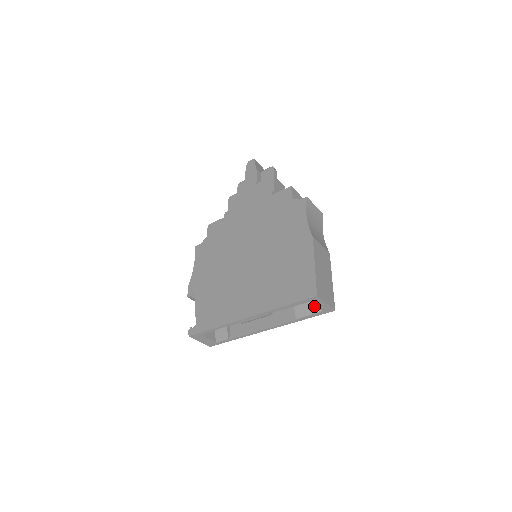
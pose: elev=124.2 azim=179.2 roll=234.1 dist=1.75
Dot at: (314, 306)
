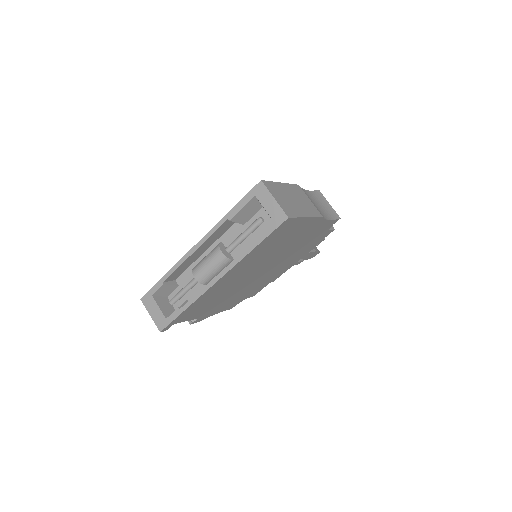
Dot at: occluded
